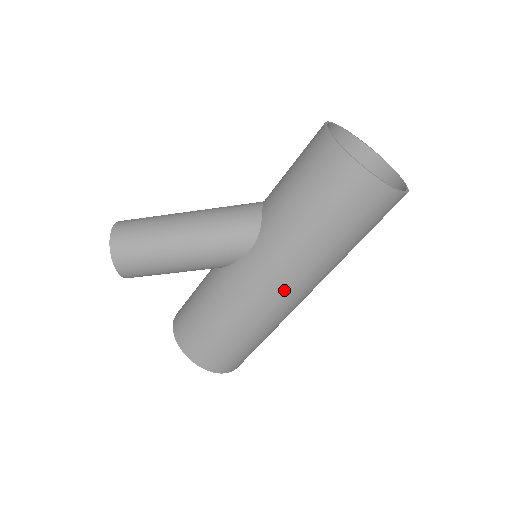
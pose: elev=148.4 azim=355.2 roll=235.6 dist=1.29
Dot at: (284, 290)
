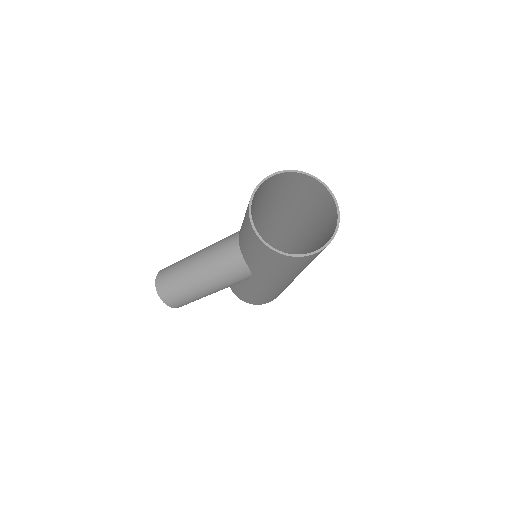
Dot at: occluded
